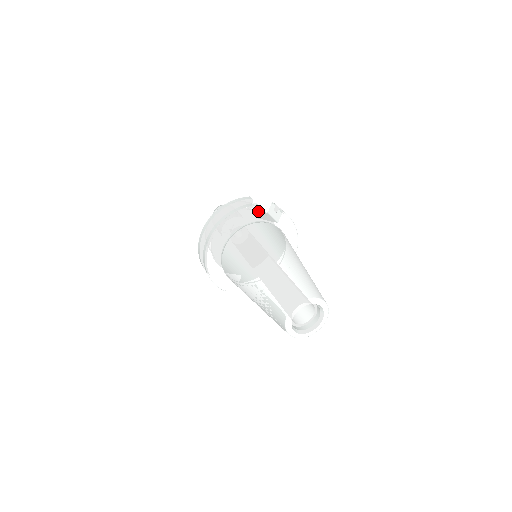
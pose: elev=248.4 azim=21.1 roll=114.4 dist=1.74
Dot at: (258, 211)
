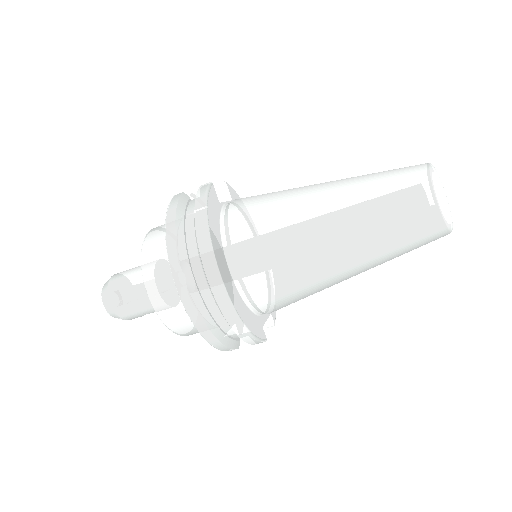
Dot at: occluded
